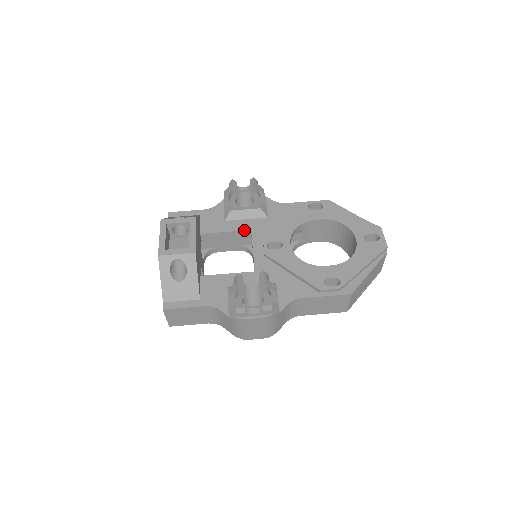
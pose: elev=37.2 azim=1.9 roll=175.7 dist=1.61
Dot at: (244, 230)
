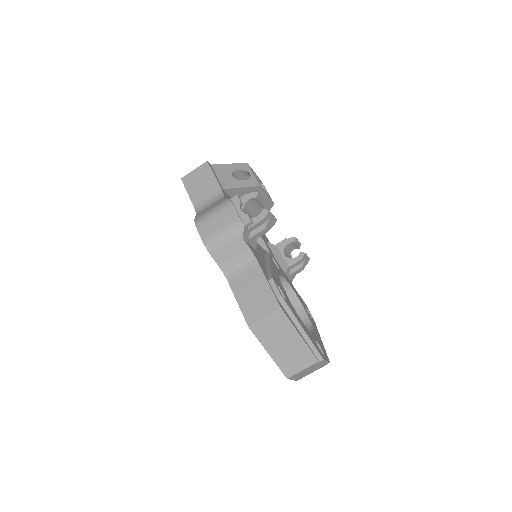
Dot at: (269, 251)
